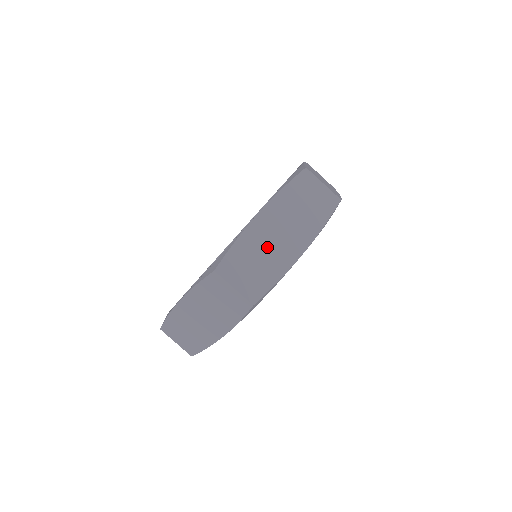
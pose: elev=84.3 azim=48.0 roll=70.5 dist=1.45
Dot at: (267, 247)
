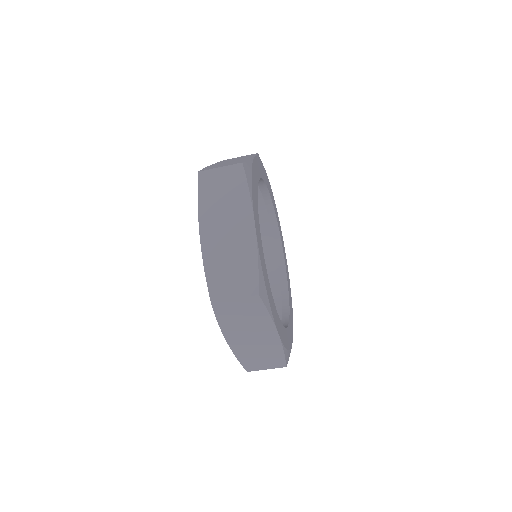
Dot at: (227, 249)
